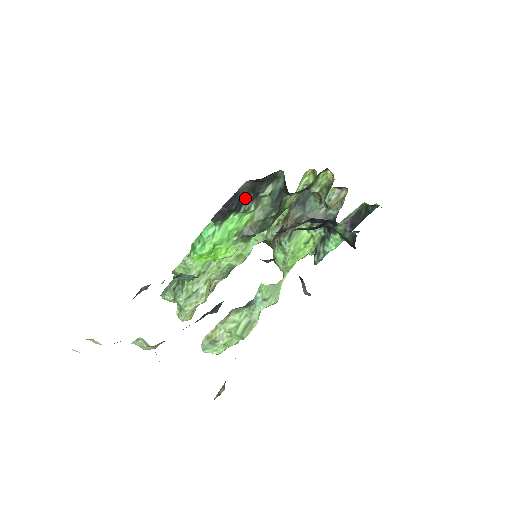
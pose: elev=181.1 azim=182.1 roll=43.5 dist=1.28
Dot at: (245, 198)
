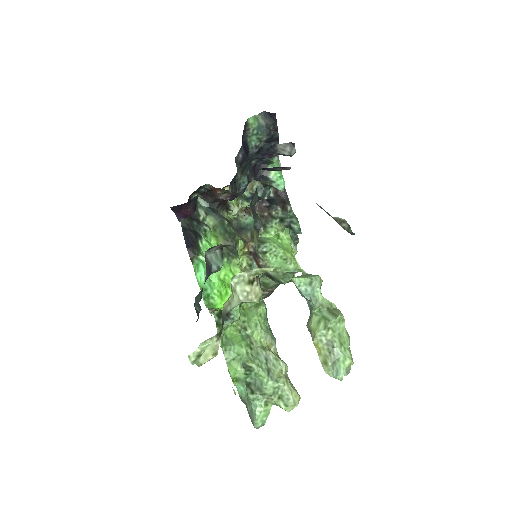
Dot at: (193, 228)
